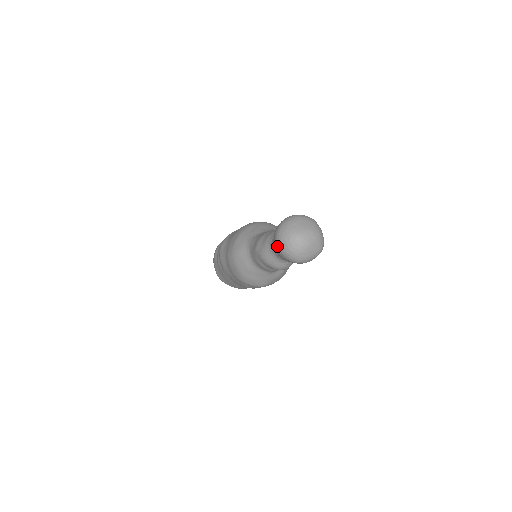
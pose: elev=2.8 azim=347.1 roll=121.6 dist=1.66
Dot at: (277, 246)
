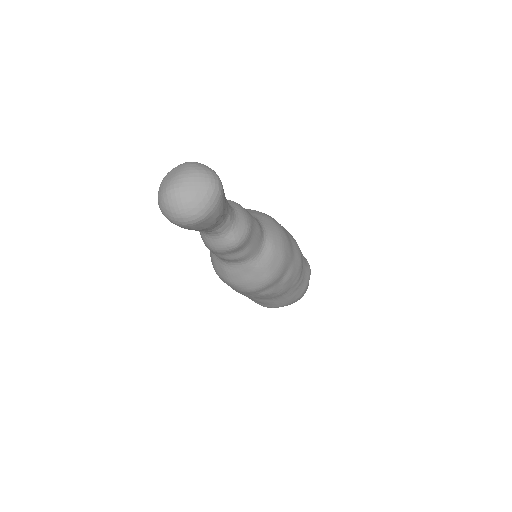
Dot at: occluded
